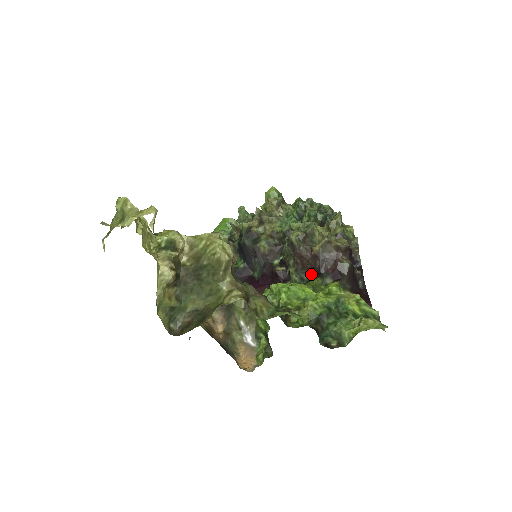
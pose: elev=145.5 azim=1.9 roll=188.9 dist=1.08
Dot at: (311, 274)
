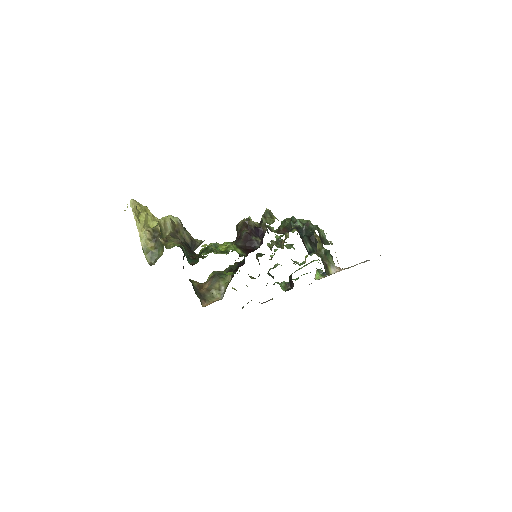
Dot at: occluded
